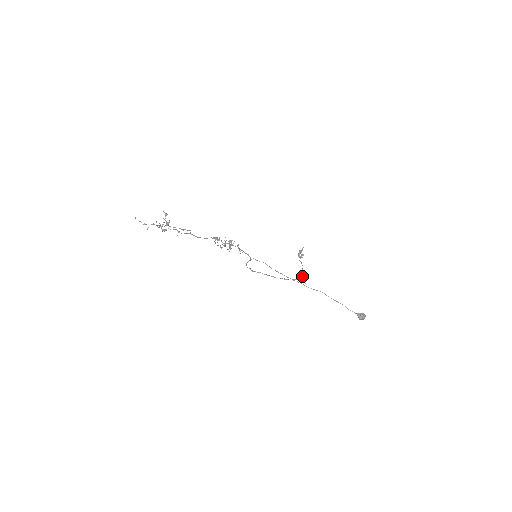
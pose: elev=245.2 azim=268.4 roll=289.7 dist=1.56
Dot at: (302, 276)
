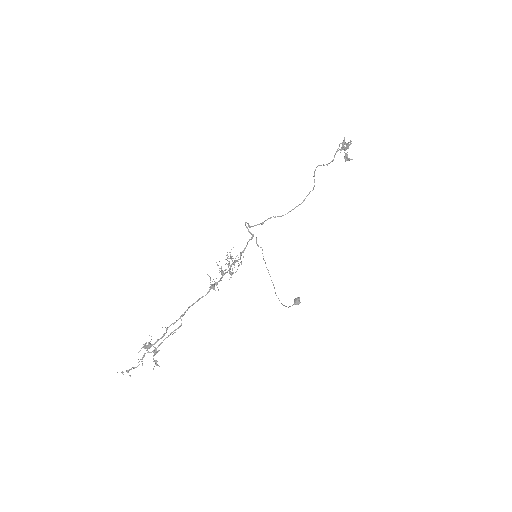
Dot at: (321, 165)
